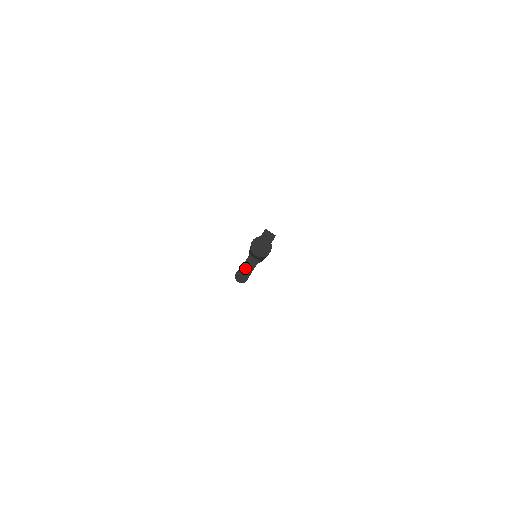
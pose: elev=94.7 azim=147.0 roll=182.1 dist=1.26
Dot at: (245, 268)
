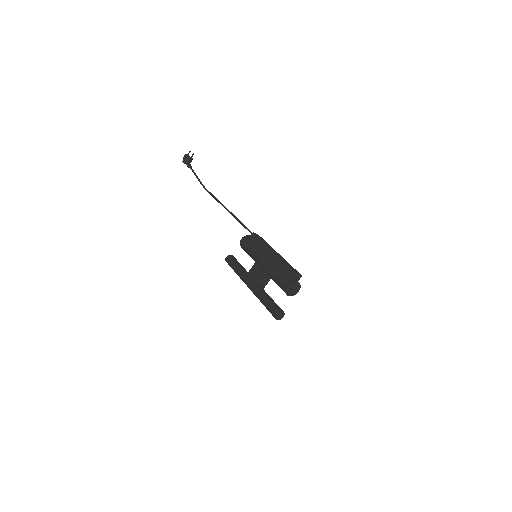
Dot at: (261, 284)
